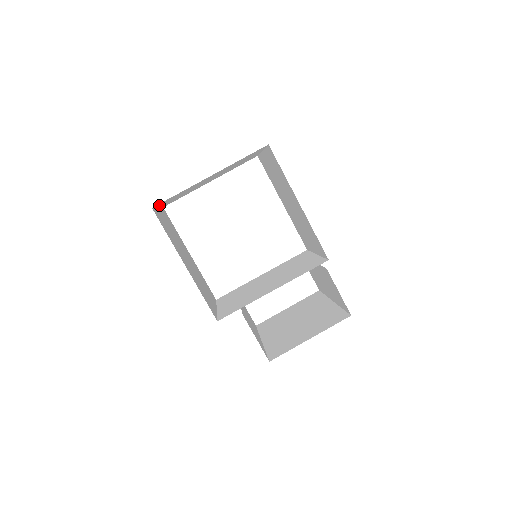
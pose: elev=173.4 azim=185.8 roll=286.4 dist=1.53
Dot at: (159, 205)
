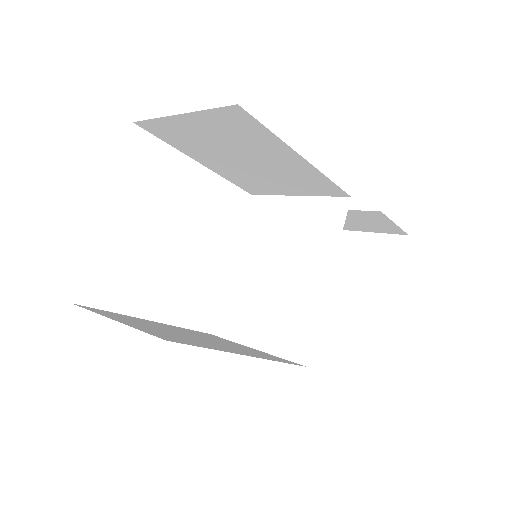
Dot at: occluded
